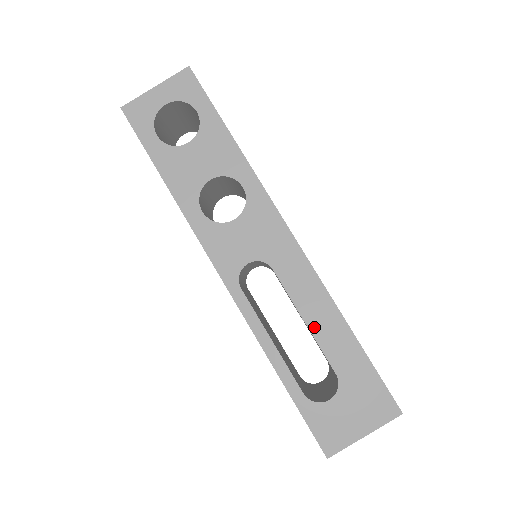
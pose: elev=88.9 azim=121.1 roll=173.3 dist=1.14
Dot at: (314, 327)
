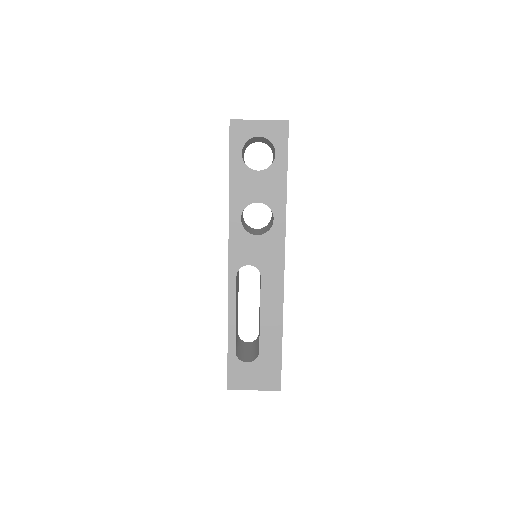
Dot at: (263, 321)
